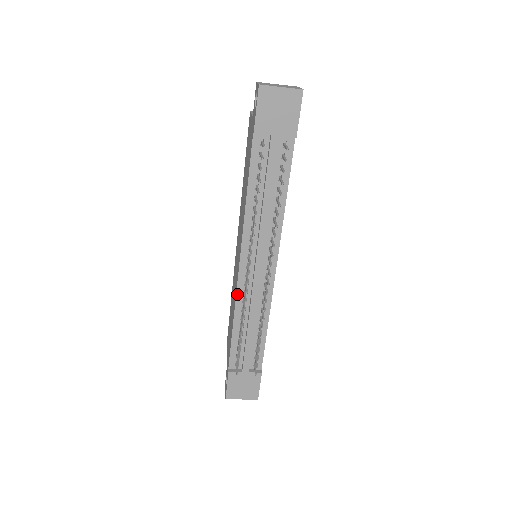
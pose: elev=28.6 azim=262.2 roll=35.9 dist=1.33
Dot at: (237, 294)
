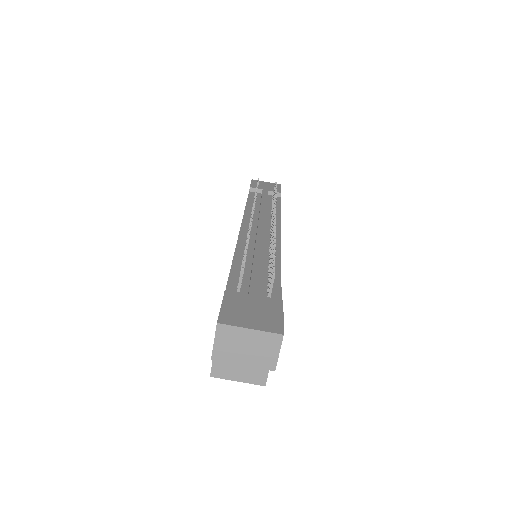
Dot at: (238, 242)
